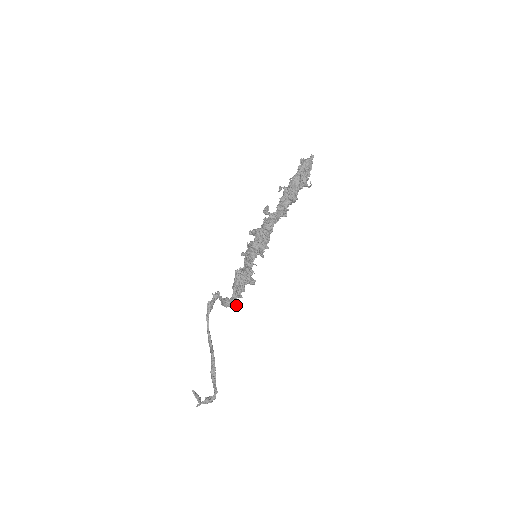
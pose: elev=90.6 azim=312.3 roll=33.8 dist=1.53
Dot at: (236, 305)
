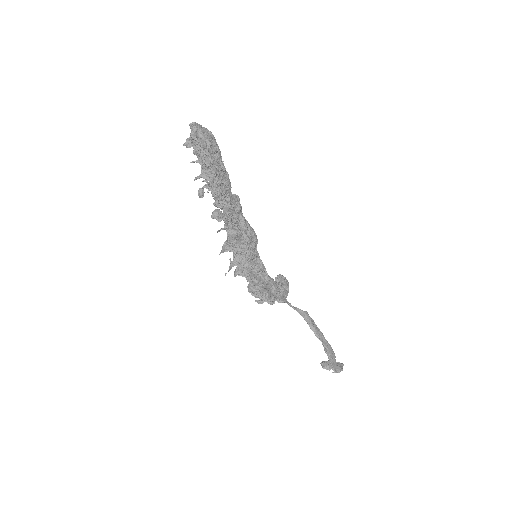
Dot at: (283, 302)
